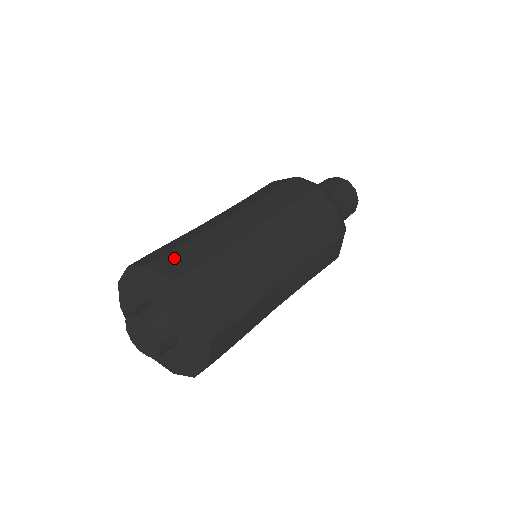
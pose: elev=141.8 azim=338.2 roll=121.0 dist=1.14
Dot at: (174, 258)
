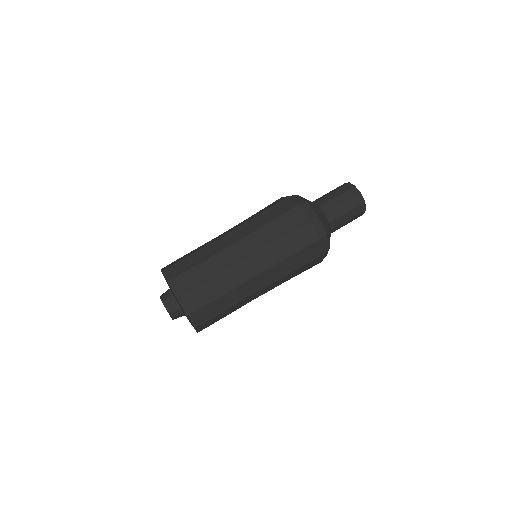
Dot at: (183, 279)
